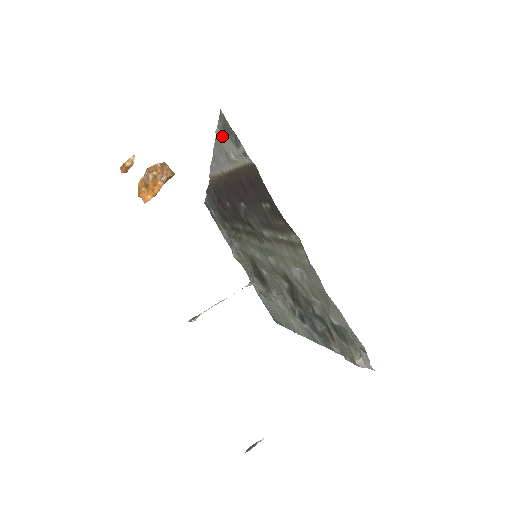
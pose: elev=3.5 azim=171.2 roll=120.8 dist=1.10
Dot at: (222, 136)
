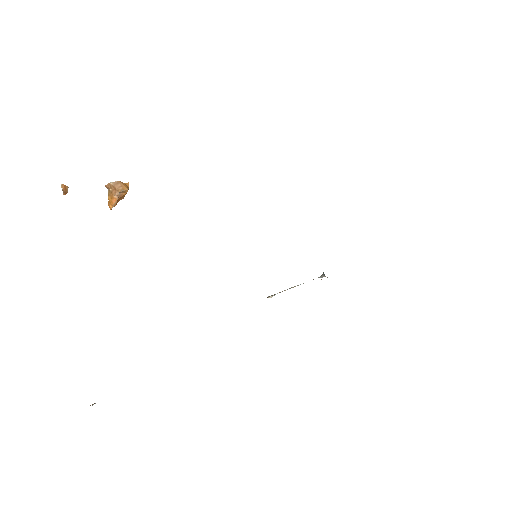
Dot at: occluded
